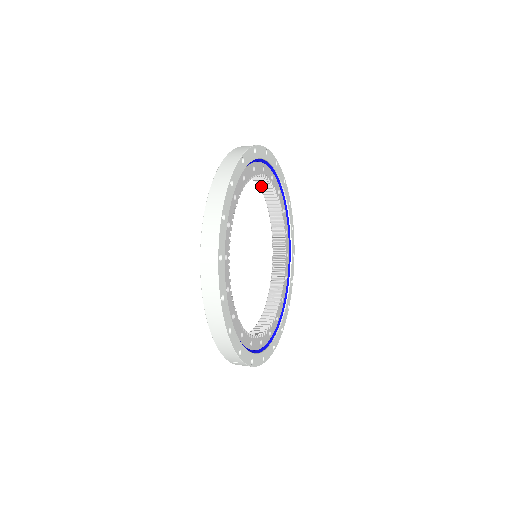
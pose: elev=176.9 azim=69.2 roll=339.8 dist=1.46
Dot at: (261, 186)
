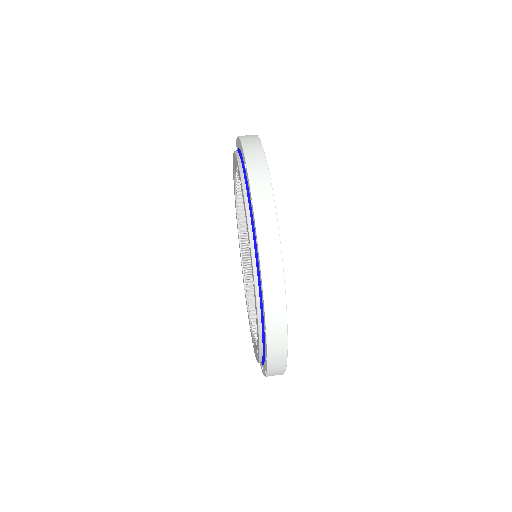
Dot at: occluded
